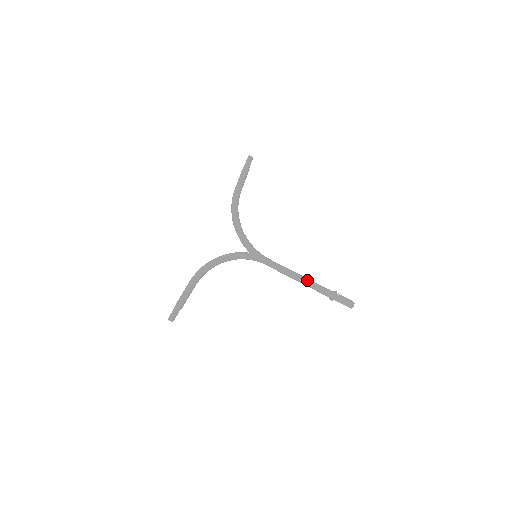
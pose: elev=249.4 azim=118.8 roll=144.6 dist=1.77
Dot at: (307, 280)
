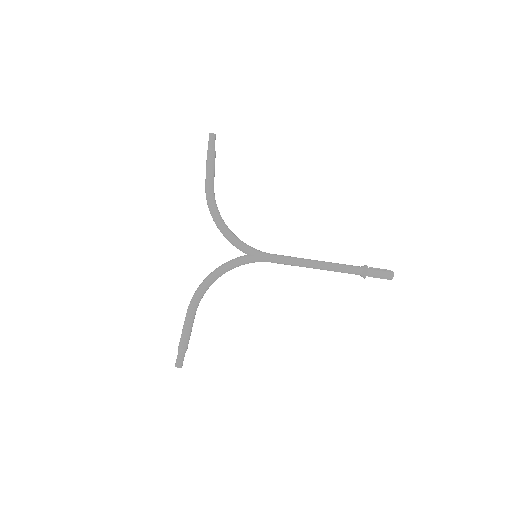
Dot at: (327, 264)
